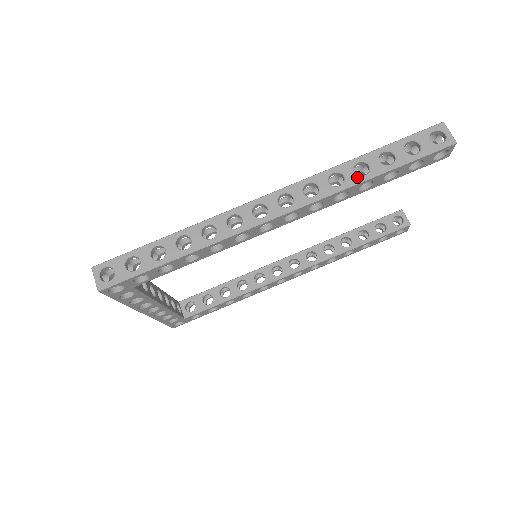
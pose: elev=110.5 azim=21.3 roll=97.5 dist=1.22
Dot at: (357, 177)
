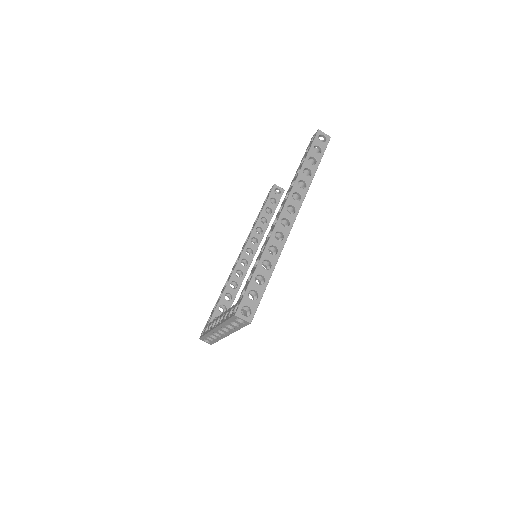
Dot at: (309, 178)
